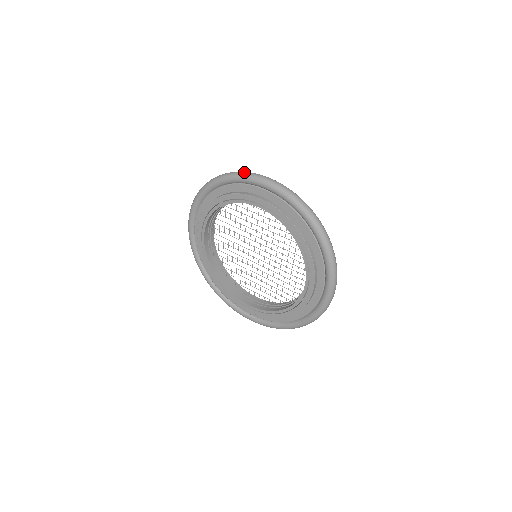
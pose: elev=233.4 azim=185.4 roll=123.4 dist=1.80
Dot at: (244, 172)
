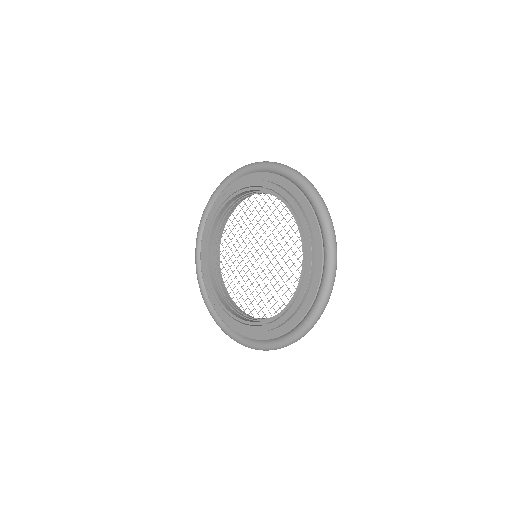
Dot at: occluded
